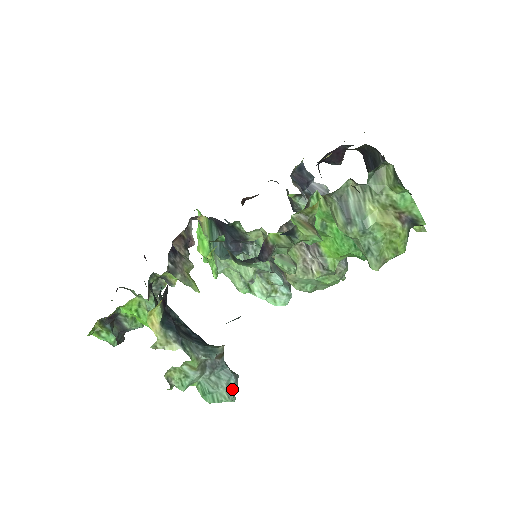
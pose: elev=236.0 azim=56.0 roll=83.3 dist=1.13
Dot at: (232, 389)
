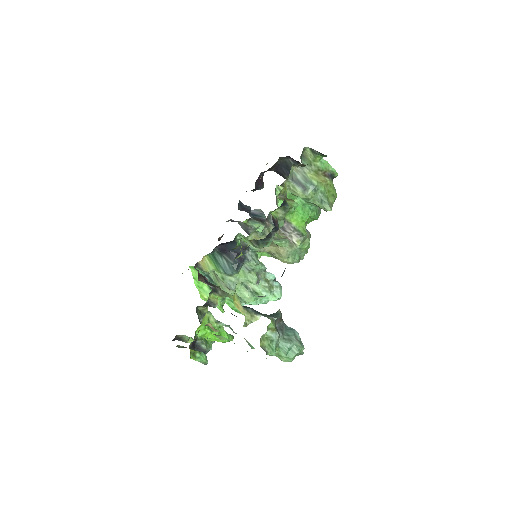
Dot at: (299, 340)
